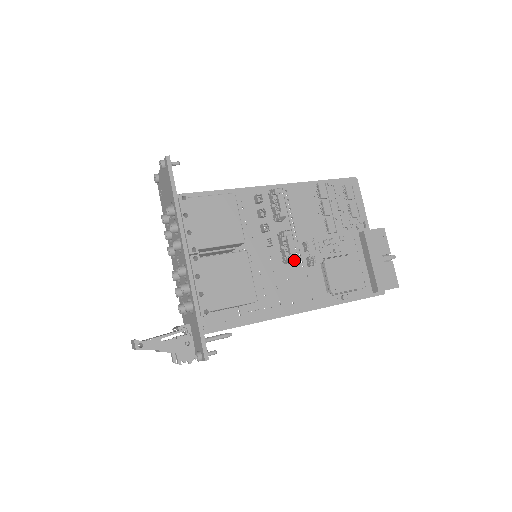
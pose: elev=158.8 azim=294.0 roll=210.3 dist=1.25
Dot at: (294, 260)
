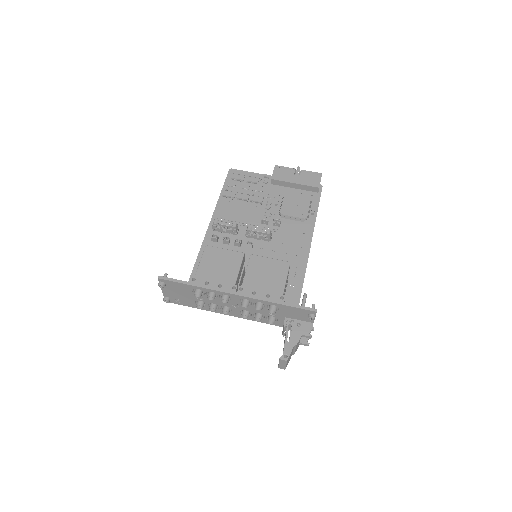
Dot at: occluded
